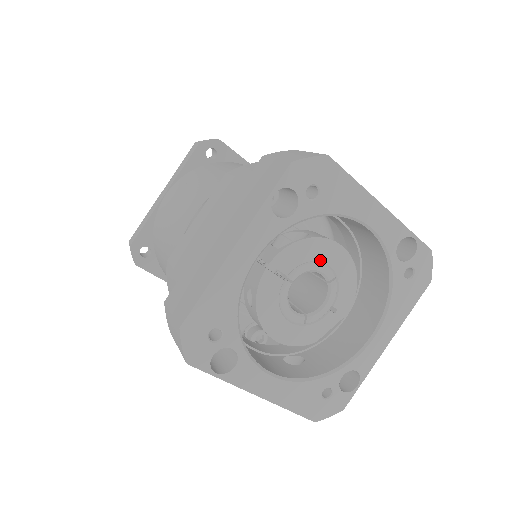
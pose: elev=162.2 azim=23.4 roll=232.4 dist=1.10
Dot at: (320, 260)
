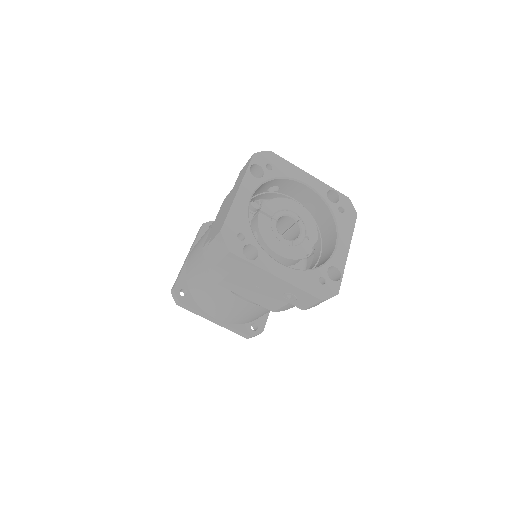
Dot at: (288, 209)
